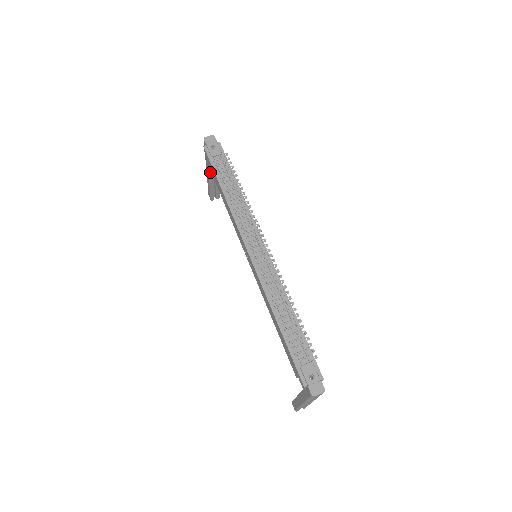
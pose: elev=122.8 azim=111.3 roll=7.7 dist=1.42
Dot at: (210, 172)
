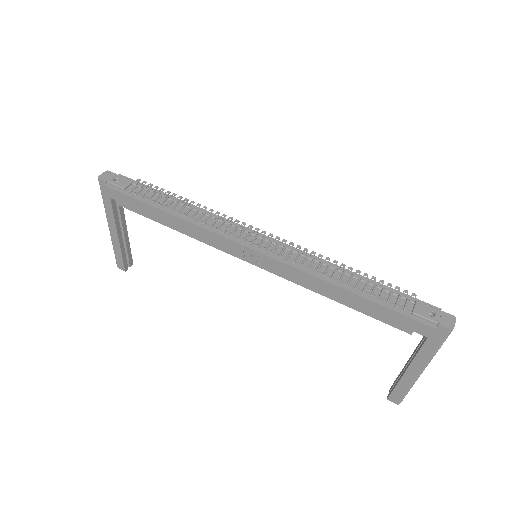
Dot at: (117, 226)
